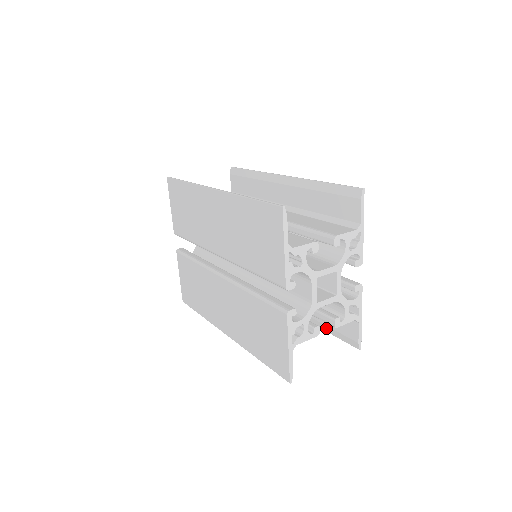
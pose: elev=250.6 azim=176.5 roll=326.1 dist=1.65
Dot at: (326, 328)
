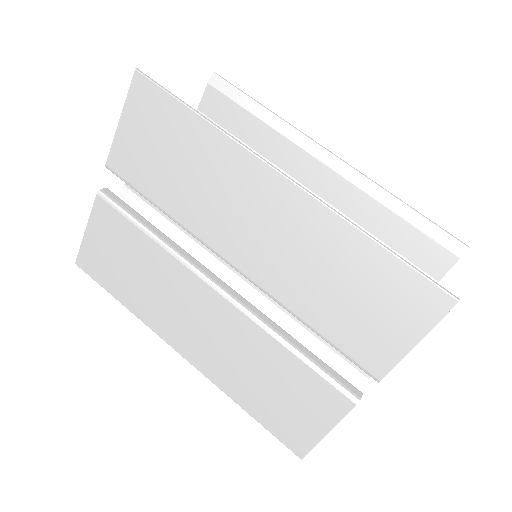
Dot at: occluded
